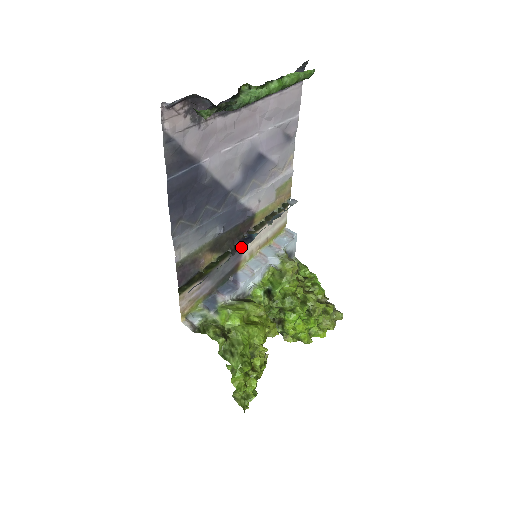
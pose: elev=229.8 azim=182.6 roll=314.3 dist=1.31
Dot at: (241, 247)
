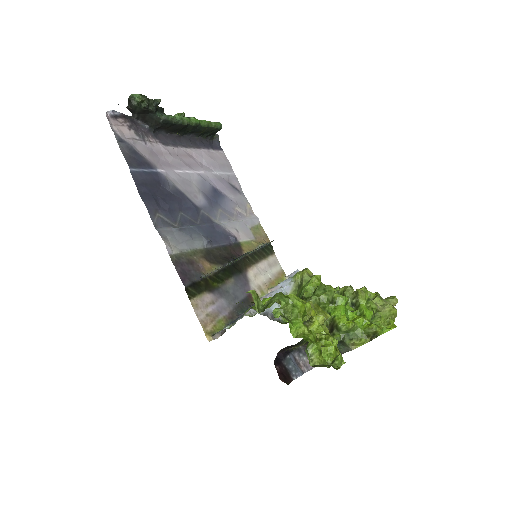
Dot at: (243, 276)
